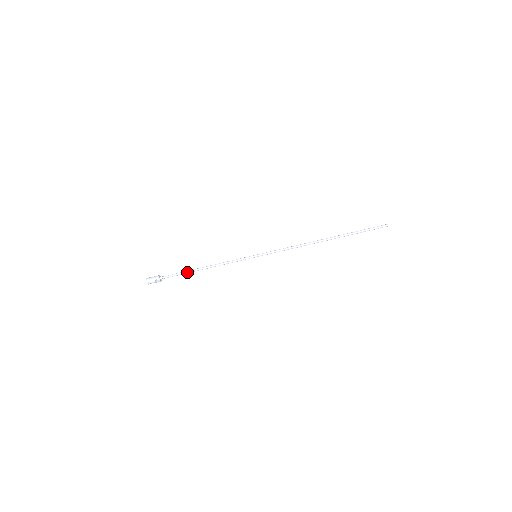
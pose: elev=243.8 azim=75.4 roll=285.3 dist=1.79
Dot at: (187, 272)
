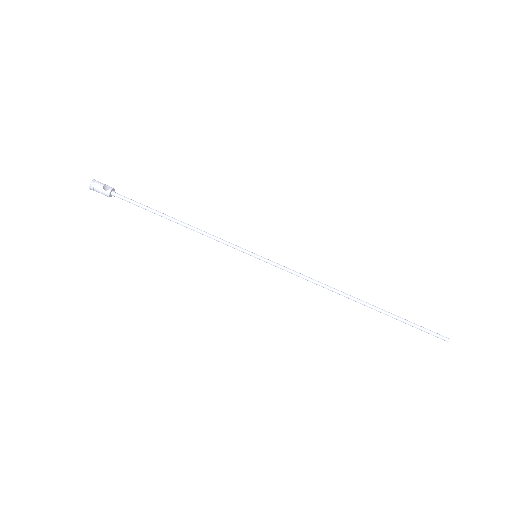
Dot at: (153, 209)
